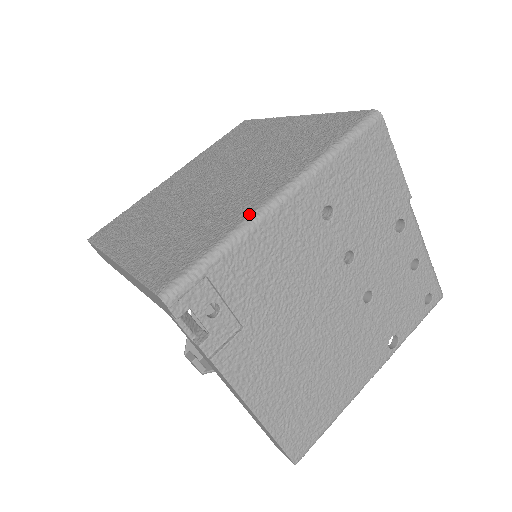
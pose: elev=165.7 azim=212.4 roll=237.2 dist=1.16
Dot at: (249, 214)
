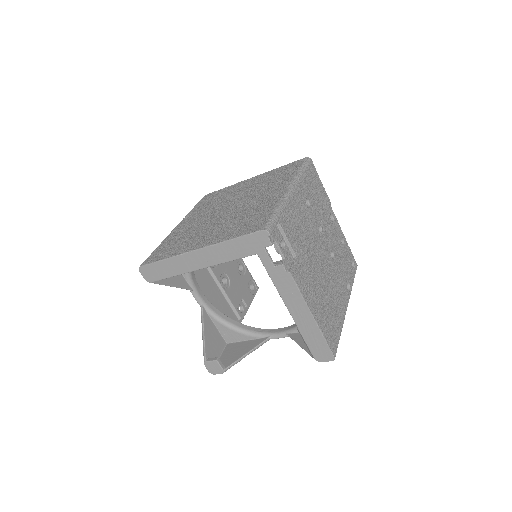
Dot at: (281, 197)
